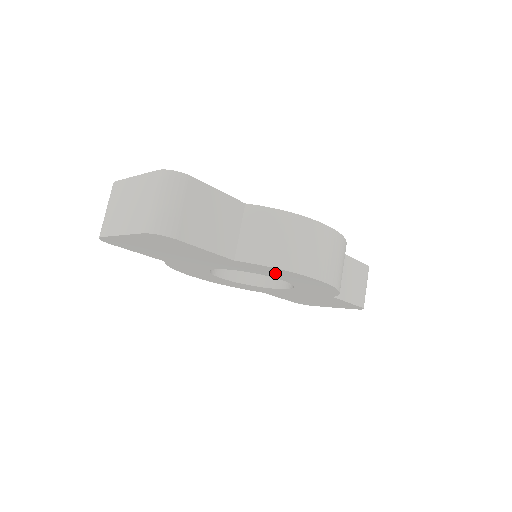
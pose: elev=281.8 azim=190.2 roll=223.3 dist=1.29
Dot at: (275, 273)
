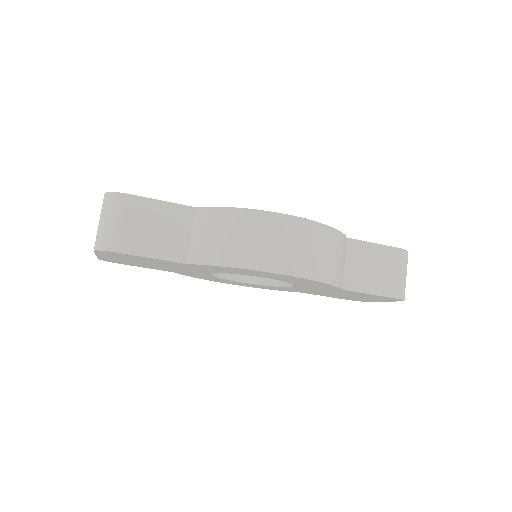
Dot at: (238, 271)
